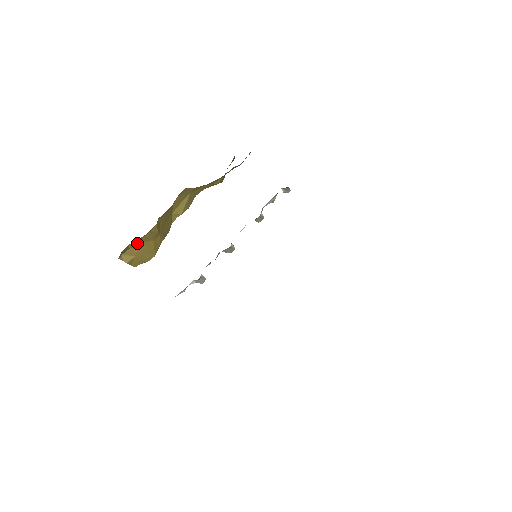
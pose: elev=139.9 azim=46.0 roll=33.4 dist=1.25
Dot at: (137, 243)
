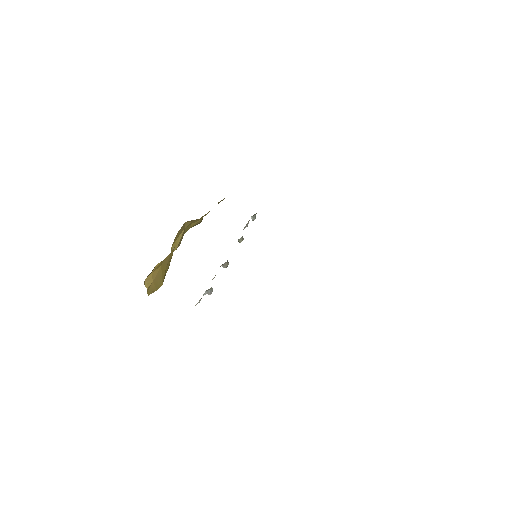
Dot at: (159, 266)
